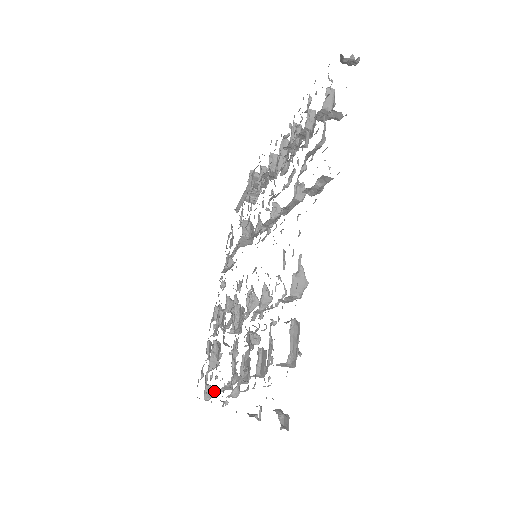
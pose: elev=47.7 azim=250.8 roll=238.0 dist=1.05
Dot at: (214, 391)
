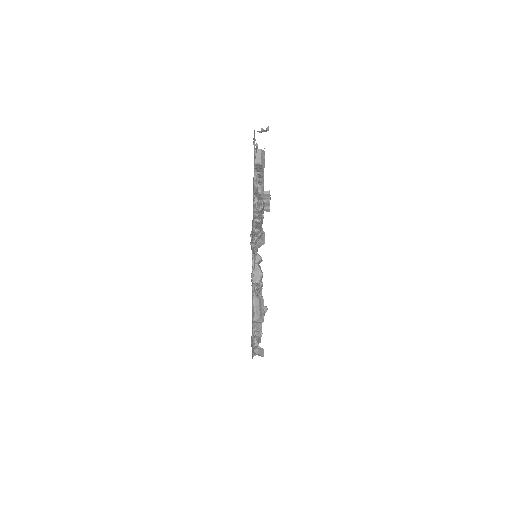
Dot at: occluded
